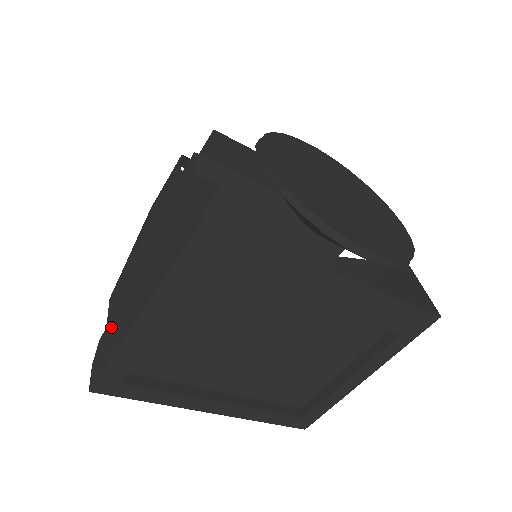
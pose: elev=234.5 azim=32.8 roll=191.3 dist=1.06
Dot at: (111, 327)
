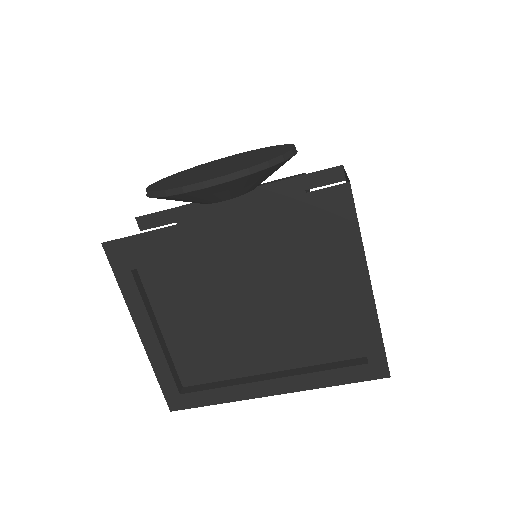
Dot at: occluded
